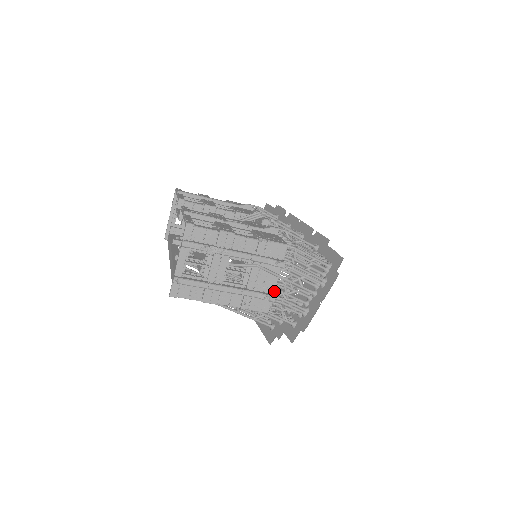
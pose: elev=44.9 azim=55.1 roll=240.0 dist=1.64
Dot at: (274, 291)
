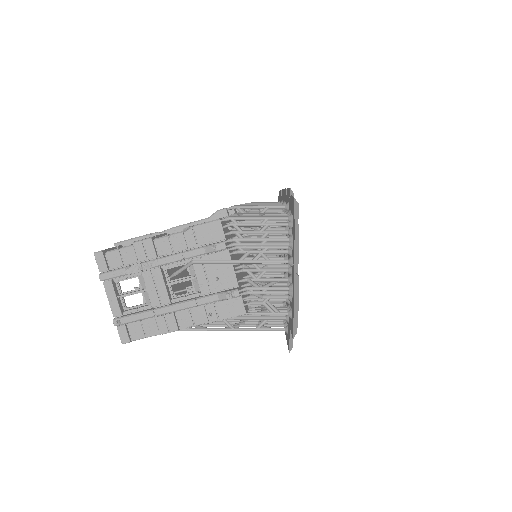
Dot at: (237, 283)
